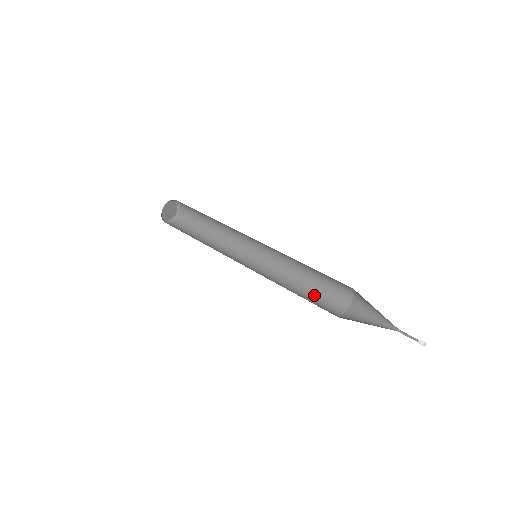
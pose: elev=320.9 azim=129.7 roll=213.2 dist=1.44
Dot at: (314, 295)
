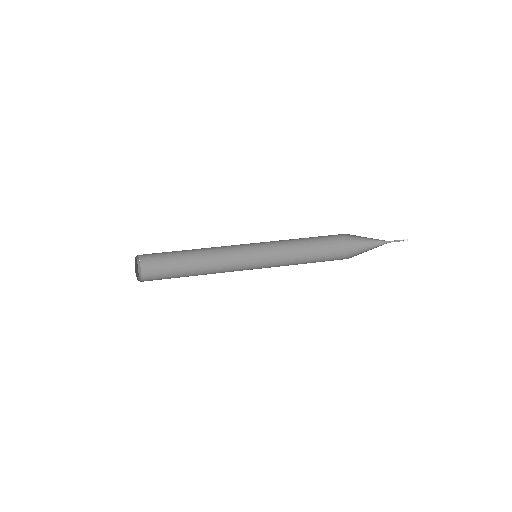
Dot at: (313, 246)
